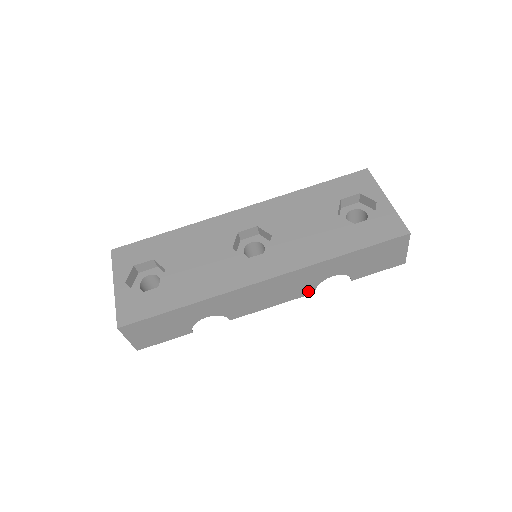
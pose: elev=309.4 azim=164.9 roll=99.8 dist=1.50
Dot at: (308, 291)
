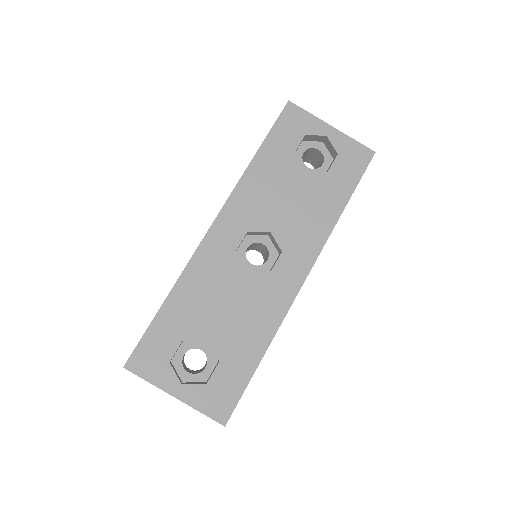
Dot at: occluded
